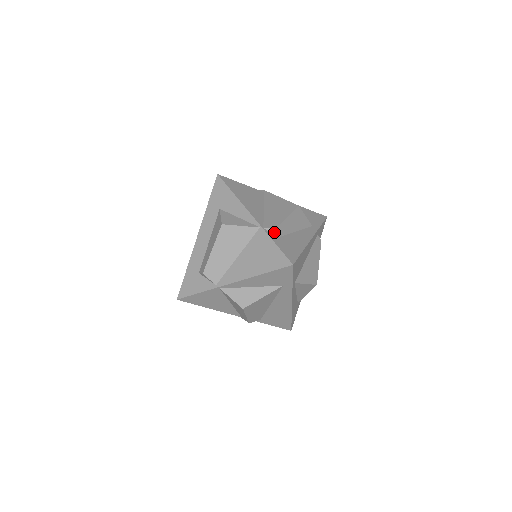
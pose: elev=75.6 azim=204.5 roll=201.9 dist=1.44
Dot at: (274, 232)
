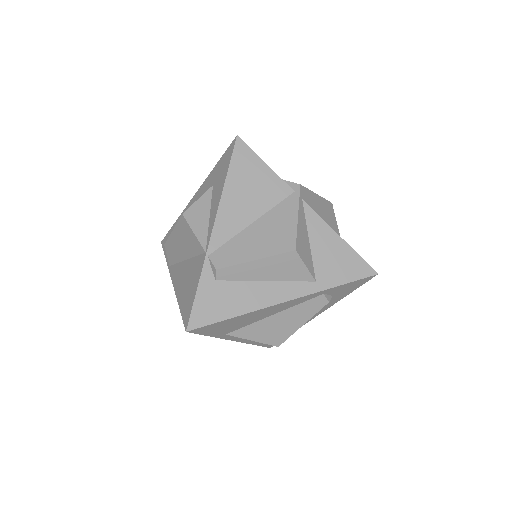
Dot at: (214, 271)
